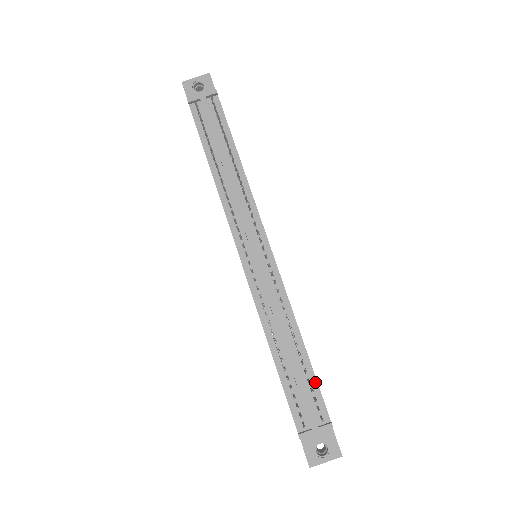
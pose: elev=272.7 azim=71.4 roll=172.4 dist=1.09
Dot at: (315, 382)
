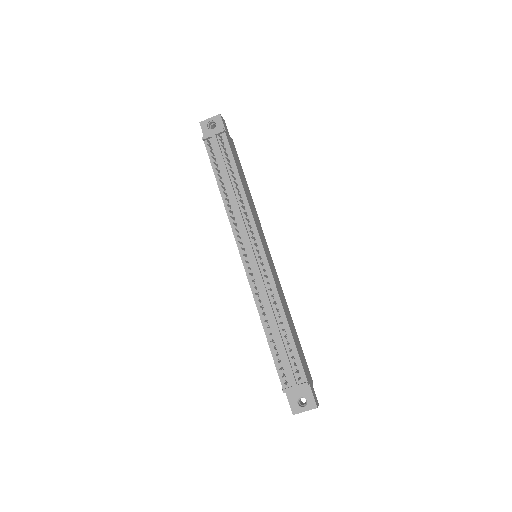
Dot at: (296, 352)
